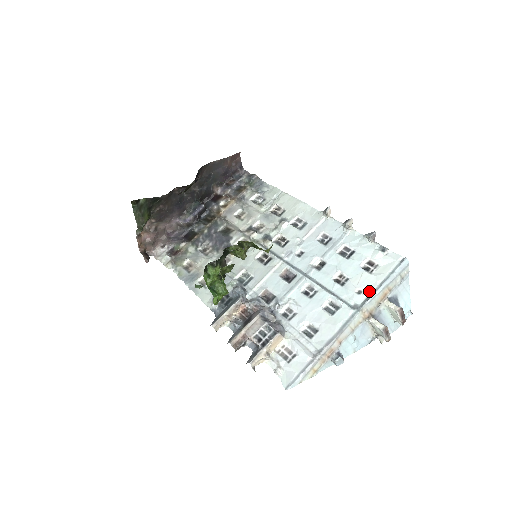
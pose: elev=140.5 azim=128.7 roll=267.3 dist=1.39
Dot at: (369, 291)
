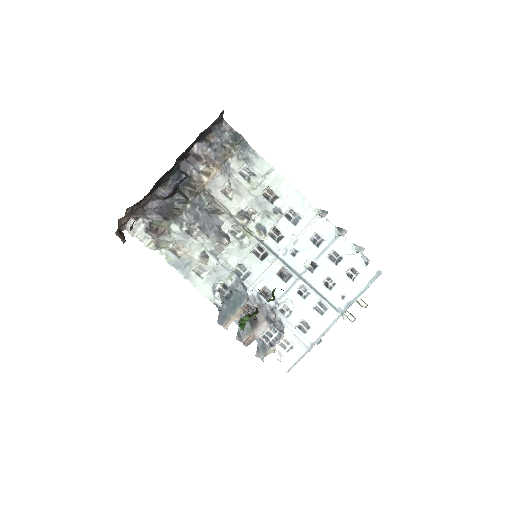
Dot at: (351, 298)
